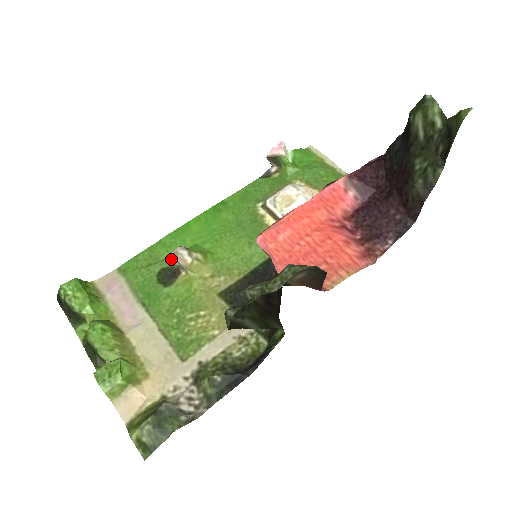
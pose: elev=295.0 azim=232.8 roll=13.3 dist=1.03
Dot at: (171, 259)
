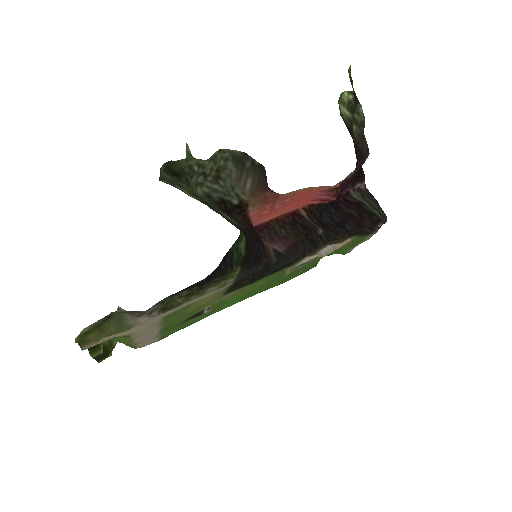
Dot at: (202, 315)
